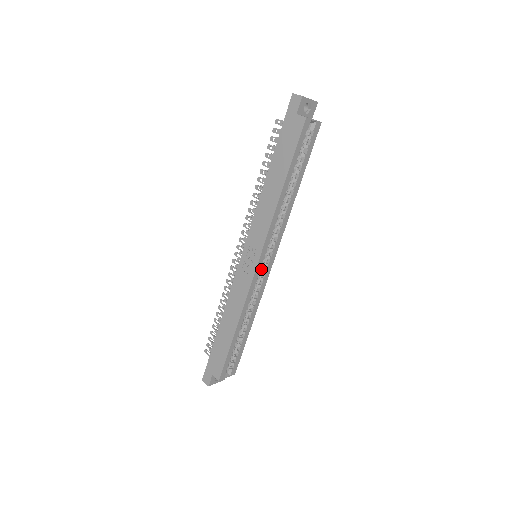
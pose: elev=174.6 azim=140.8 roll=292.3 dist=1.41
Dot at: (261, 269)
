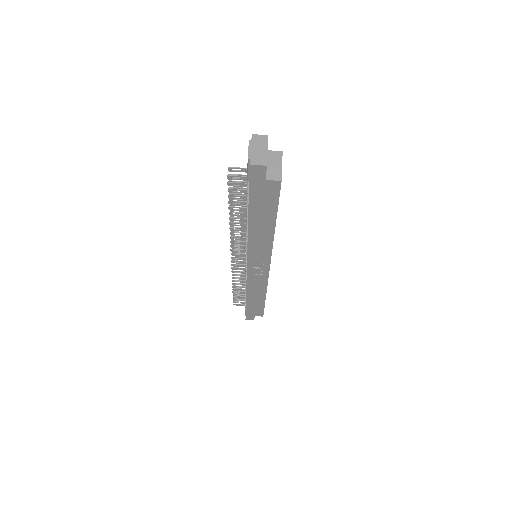
Dot at: occluded
